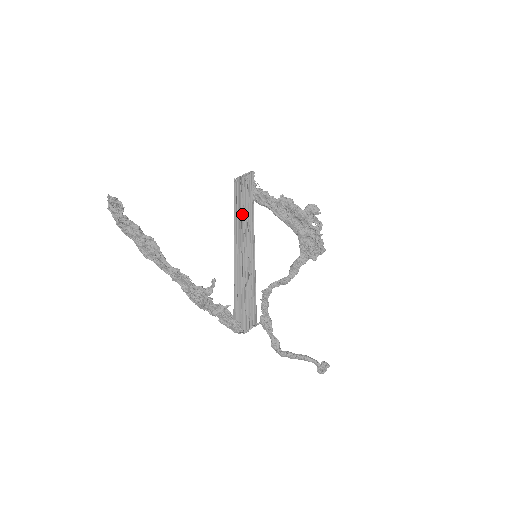
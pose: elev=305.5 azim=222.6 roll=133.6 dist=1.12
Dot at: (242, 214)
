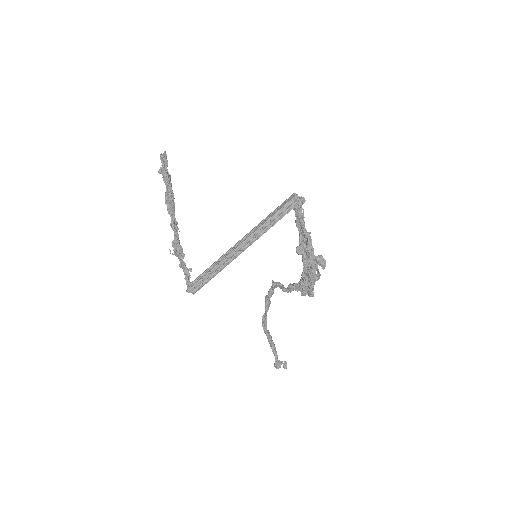
Dot at: (267, 222)
